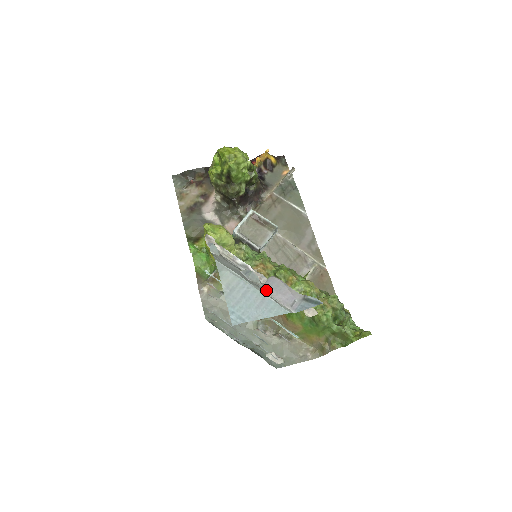
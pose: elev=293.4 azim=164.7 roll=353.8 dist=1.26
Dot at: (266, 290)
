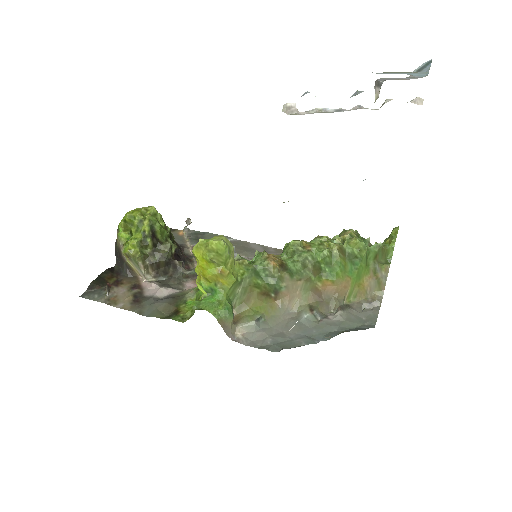
Dot at: occluded
